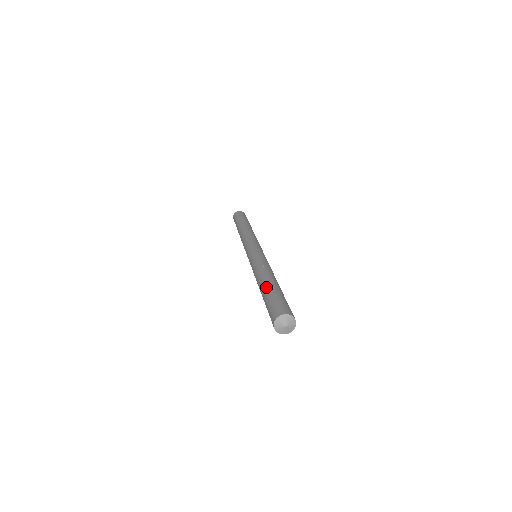
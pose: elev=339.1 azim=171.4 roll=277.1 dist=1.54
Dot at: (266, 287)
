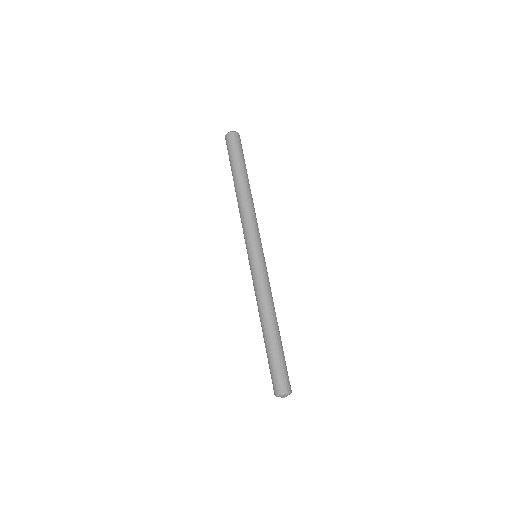
Dot at: (269, 342)
